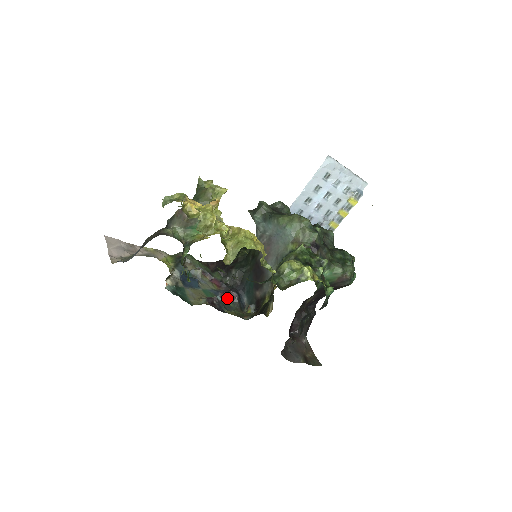
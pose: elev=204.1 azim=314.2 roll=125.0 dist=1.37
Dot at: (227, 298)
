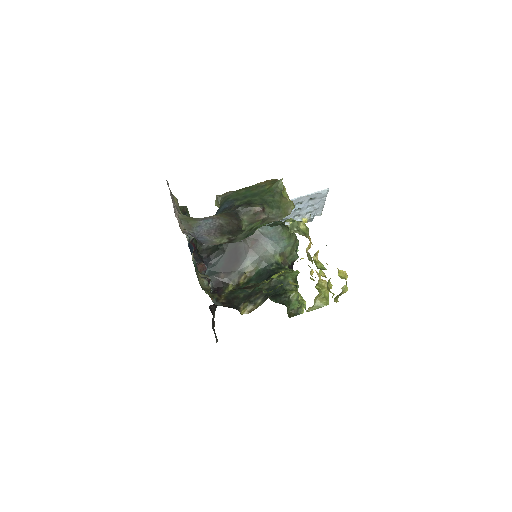
Dot at: (201, 271)
